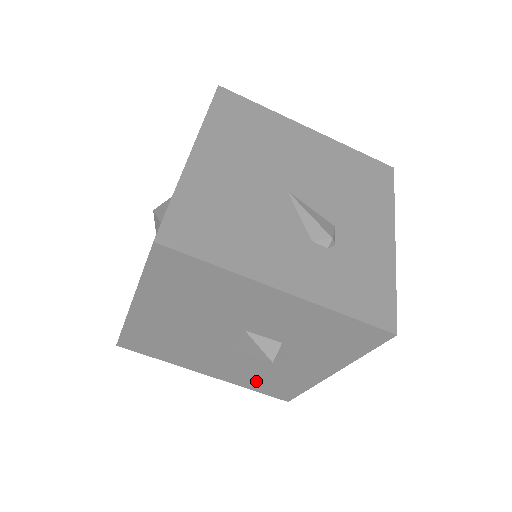
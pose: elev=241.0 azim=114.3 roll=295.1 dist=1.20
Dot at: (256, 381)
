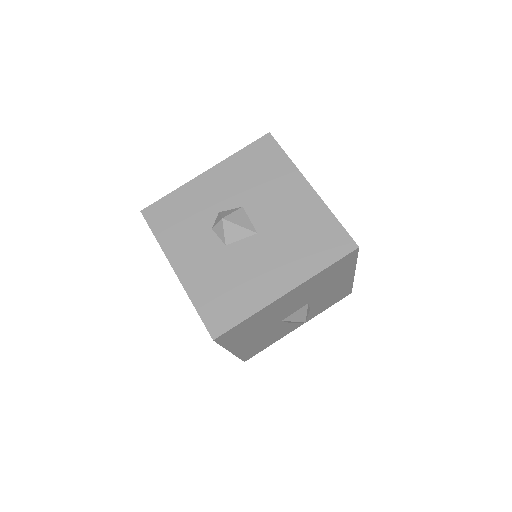
Dot at: (254, 348)
